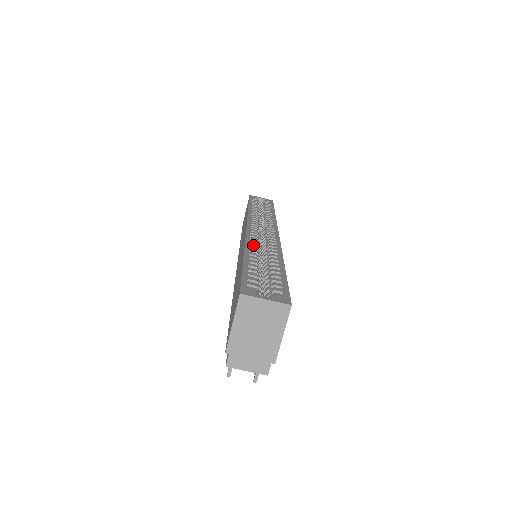
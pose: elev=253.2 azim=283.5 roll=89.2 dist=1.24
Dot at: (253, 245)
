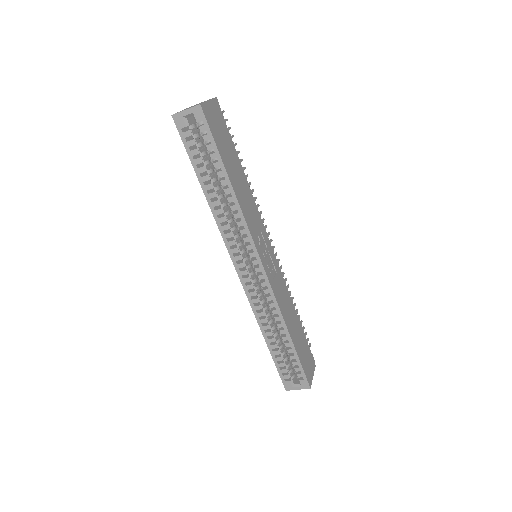
Dot at: occluded
